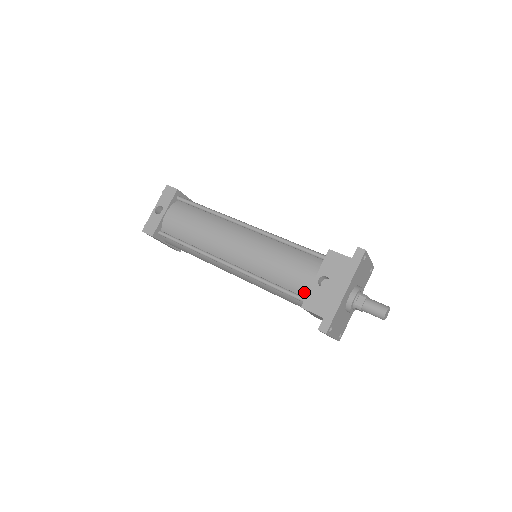
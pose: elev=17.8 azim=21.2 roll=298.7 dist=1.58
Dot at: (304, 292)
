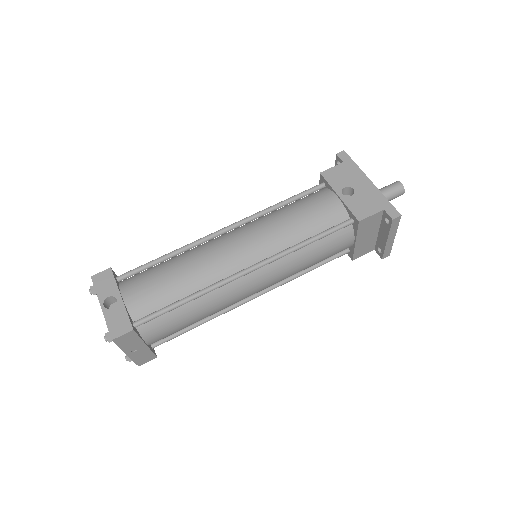
Dot at: (342, 216)
